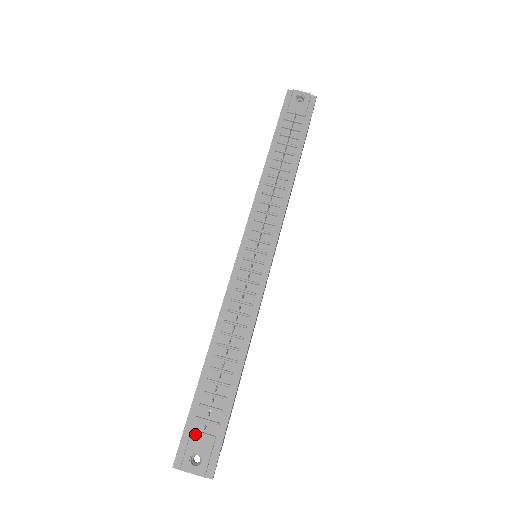
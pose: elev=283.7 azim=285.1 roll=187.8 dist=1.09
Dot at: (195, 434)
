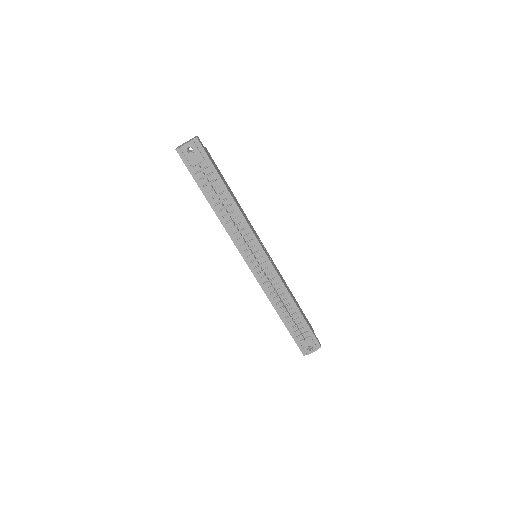
Dot at: (302, 342)
